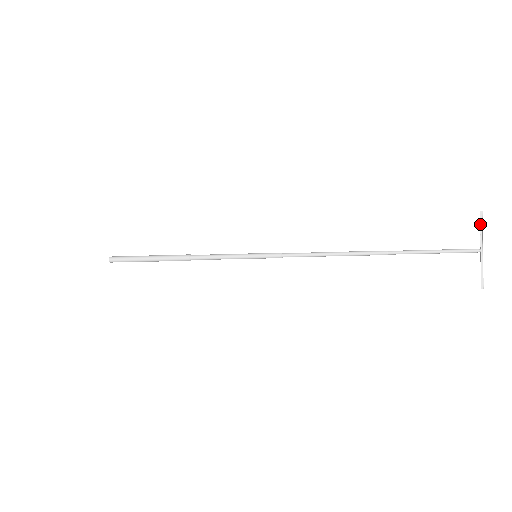
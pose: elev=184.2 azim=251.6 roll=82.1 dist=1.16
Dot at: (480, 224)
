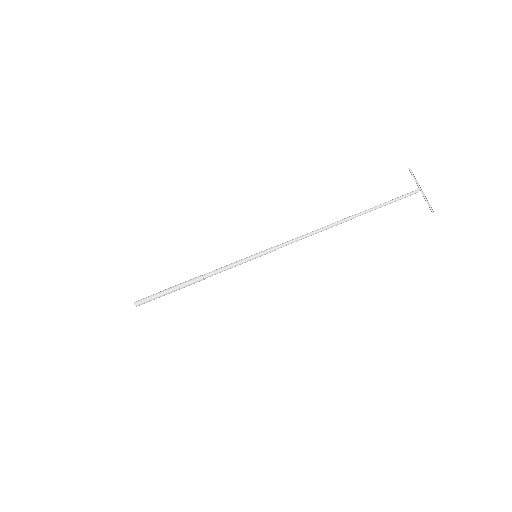
Dot at: occluded
